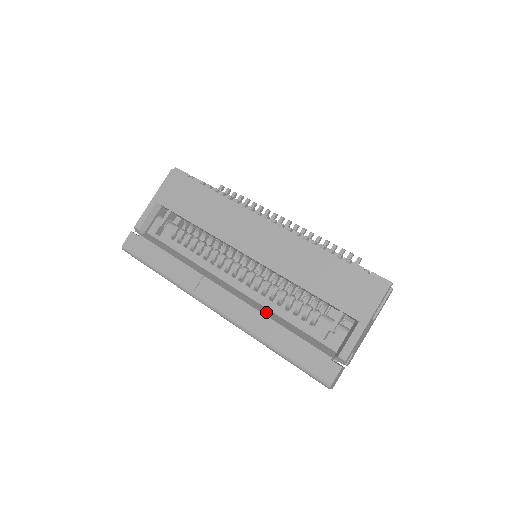
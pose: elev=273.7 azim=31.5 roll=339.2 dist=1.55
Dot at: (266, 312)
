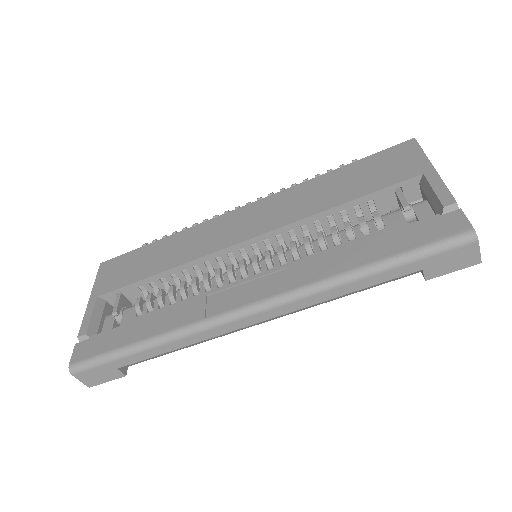
Dot at: occluded
